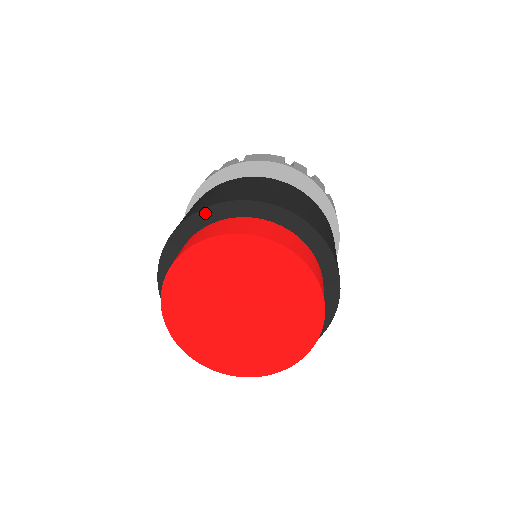
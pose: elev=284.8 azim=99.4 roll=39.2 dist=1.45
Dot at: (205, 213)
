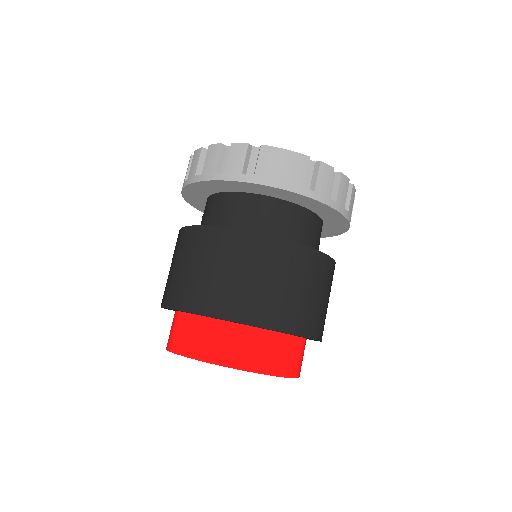
Dot at: occluded
